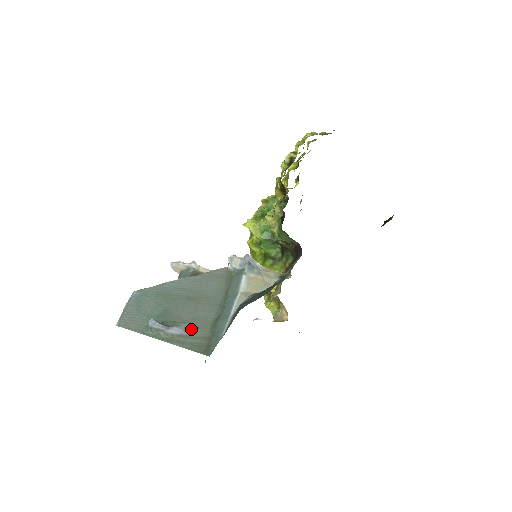
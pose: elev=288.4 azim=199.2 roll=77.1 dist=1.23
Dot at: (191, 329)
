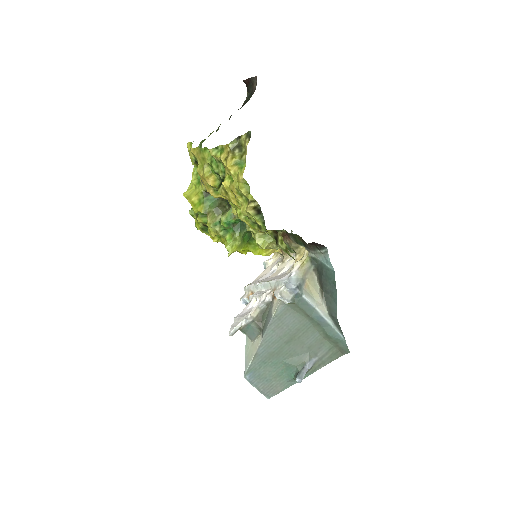
Dot at: (317, 353)
